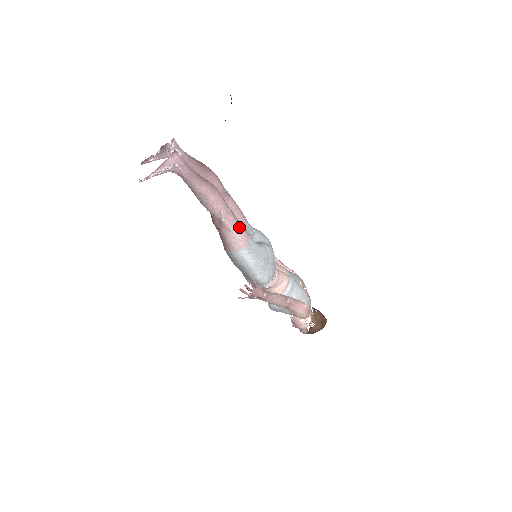
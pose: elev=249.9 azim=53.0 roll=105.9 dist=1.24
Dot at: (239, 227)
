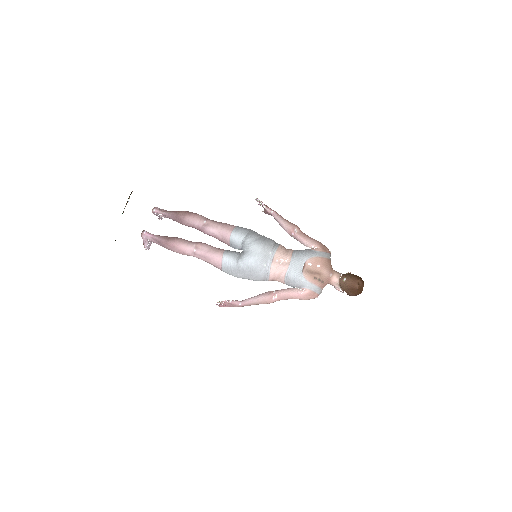
Dot at: (209, 258)
